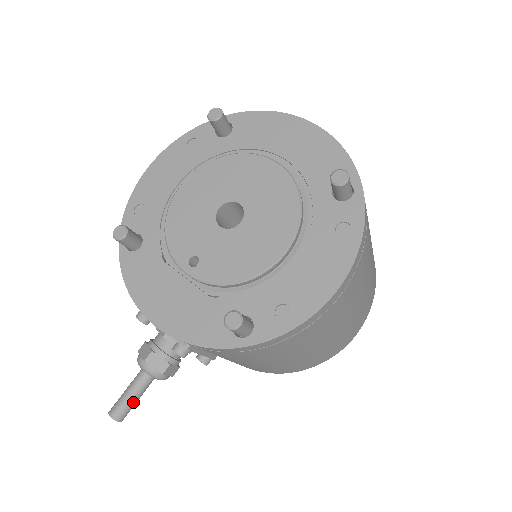
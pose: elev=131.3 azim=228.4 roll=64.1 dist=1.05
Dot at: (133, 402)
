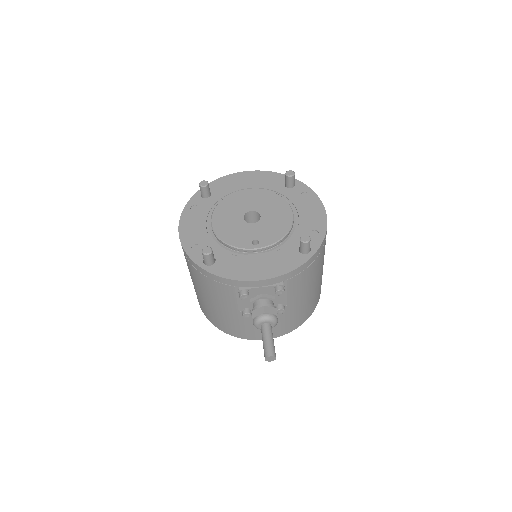
Dot at: (273, 343)
